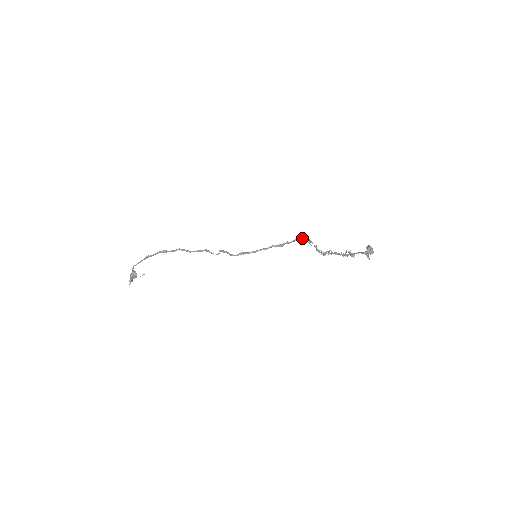
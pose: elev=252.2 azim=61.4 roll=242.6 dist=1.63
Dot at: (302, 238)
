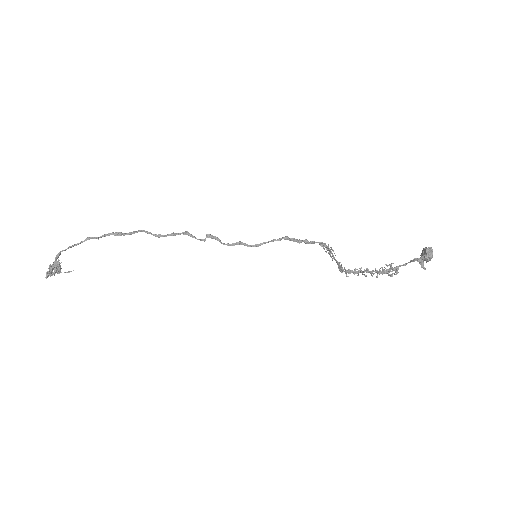
Dot at: (323, 243)
